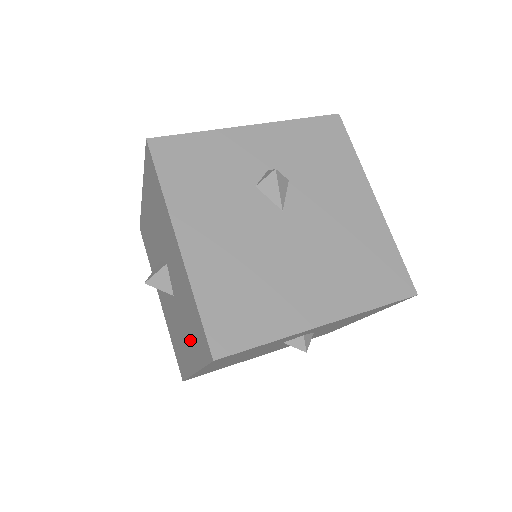
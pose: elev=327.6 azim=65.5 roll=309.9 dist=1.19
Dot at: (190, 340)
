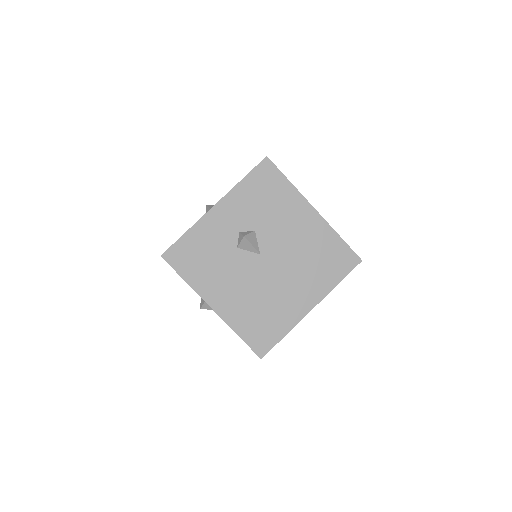
Dot at: occluded
